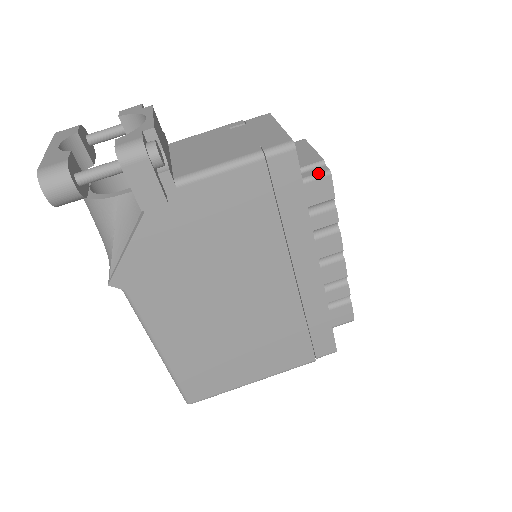
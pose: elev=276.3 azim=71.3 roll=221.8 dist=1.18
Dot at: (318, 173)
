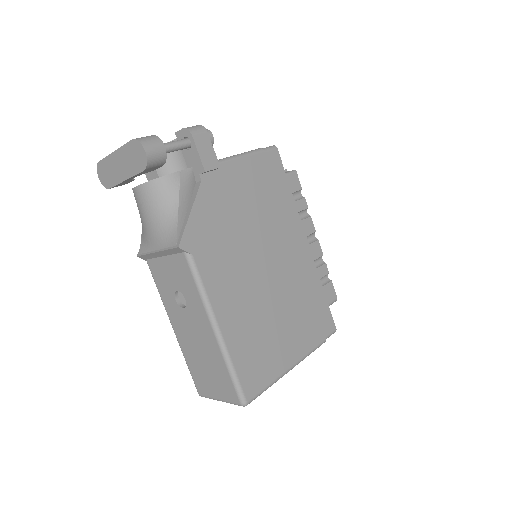
Dot at: (289, 171)
